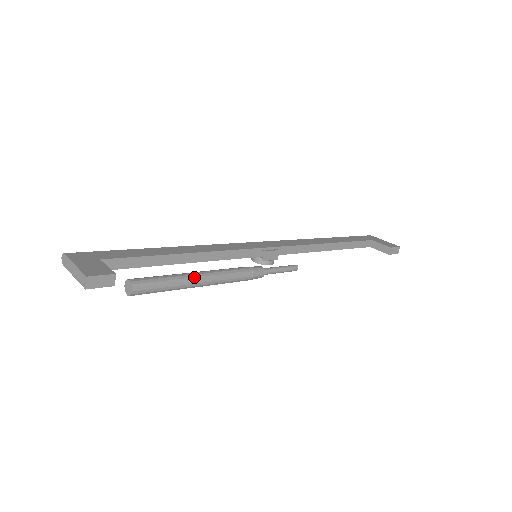
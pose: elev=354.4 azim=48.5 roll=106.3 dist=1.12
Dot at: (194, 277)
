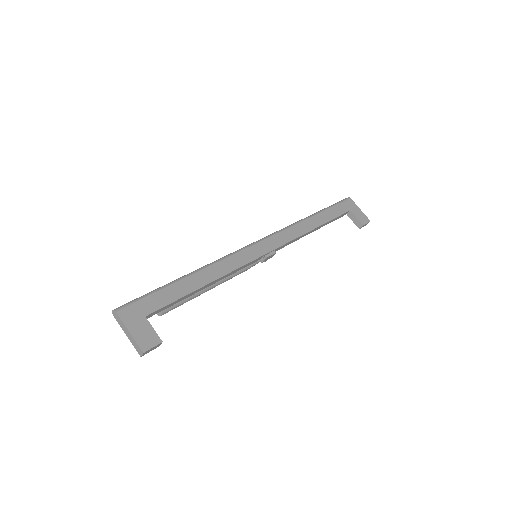
Dot at: (206, 288)
